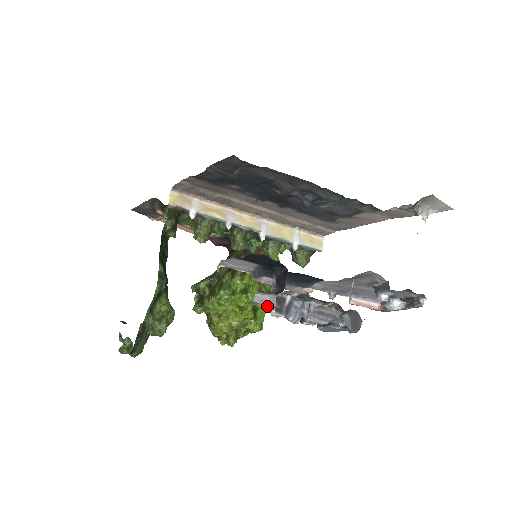
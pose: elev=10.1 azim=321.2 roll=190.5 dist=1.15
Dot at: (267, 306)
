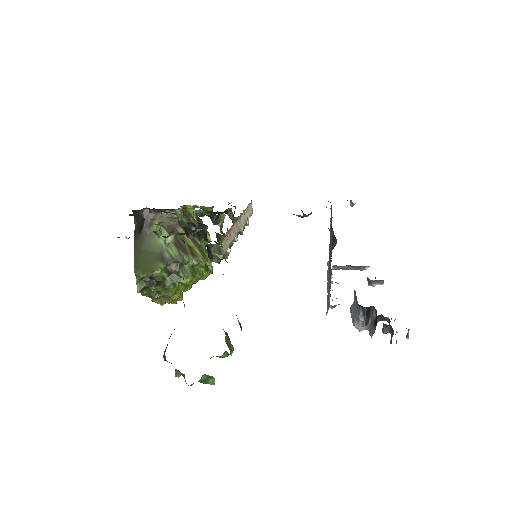
Dot at: occluded
